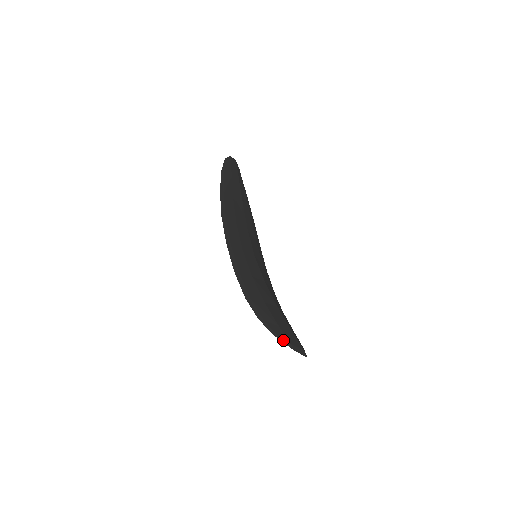
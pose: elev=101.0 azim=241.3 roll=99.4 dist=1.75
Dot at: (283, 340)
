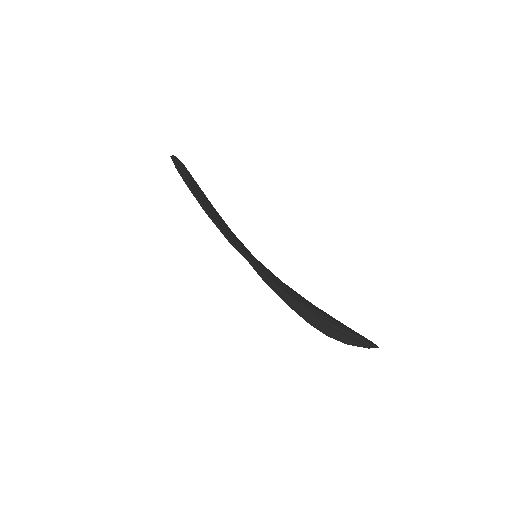
Dot at: (351, 334)
